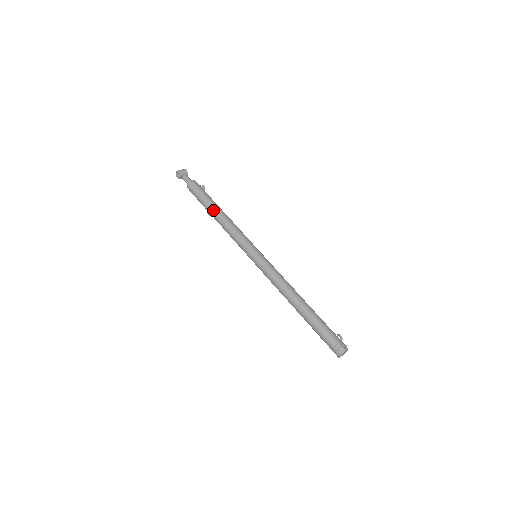
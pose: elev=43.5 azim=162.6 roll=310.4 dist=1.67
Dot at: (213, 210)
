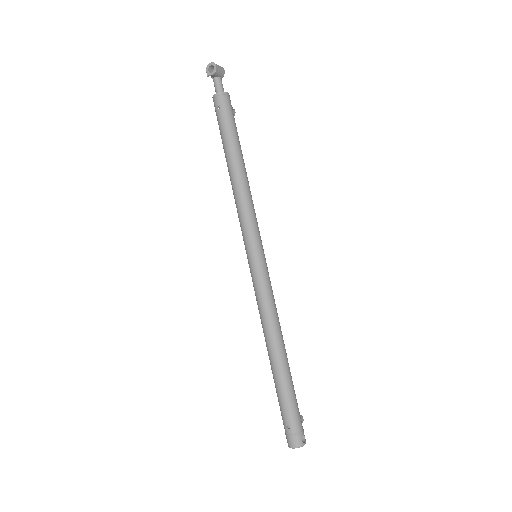
Dot at: (235, 156)
